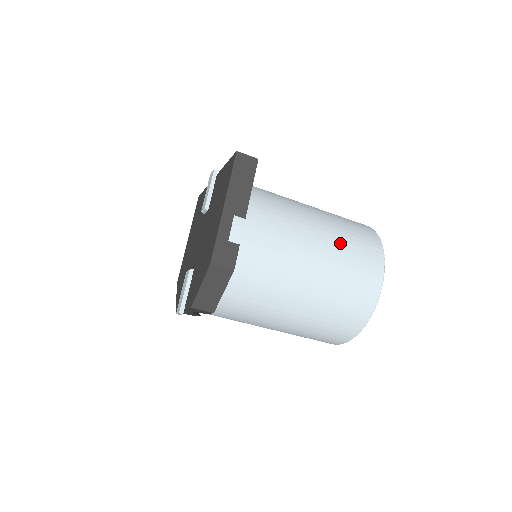
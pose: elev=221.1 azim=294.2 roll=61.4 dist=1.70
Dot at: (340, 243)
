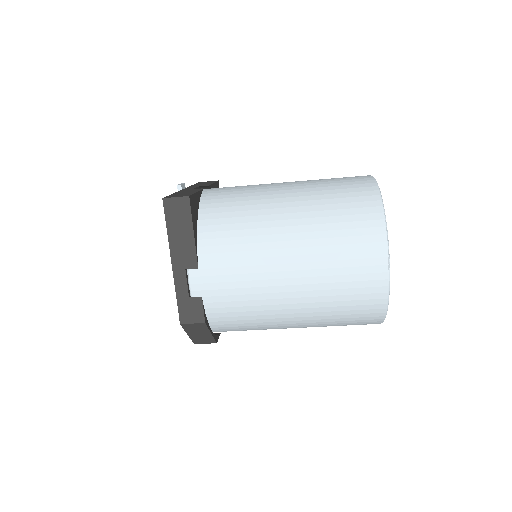
Dot at: (321, 249)
